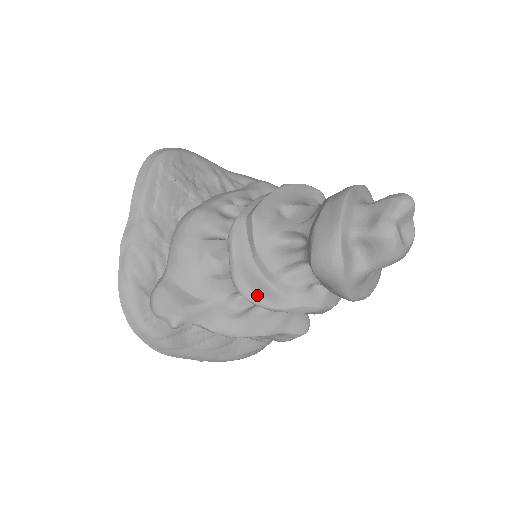
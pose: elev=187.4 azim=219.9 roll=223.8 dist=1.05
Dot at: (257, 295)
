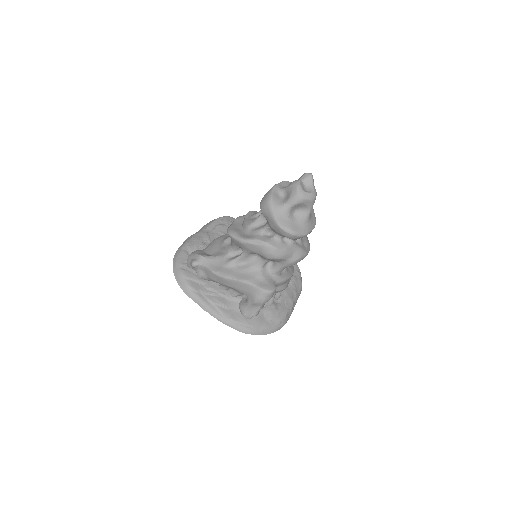
Dot at: (236, 233)
